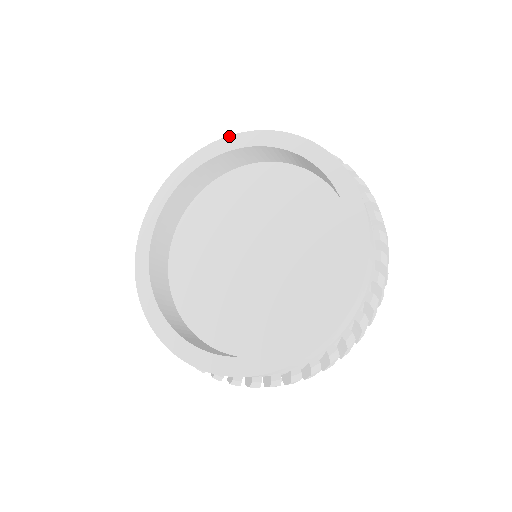
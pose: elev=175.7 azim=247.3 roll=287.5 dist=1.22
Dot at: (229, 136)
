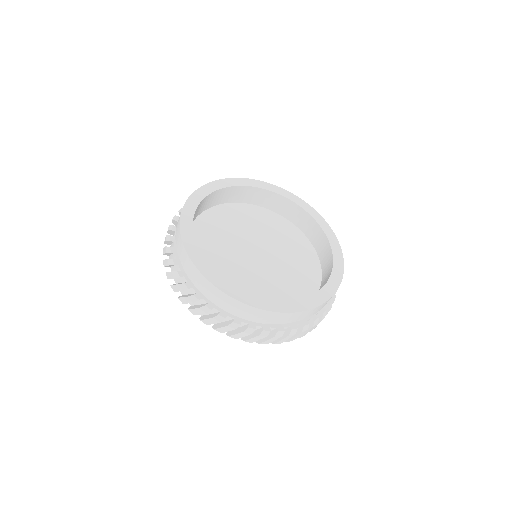
Dot at: (239, 178)
